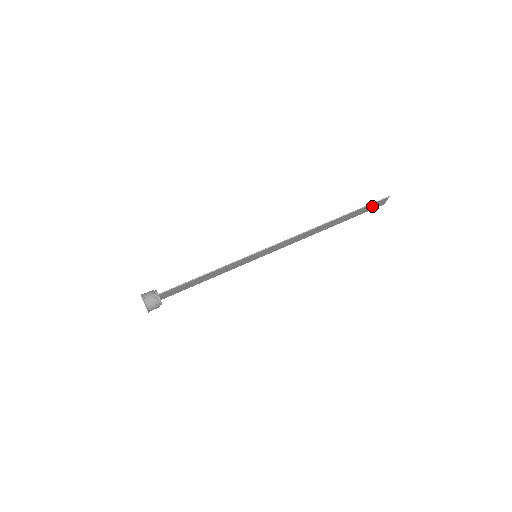
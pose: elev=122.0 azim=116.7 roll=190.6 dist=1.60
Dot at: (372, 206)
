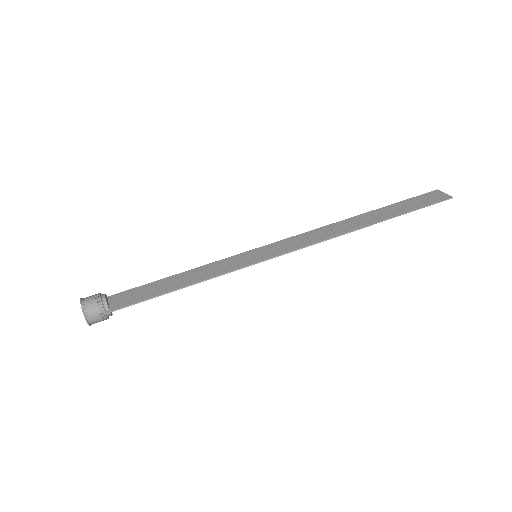
Dot at: (425, 201)
